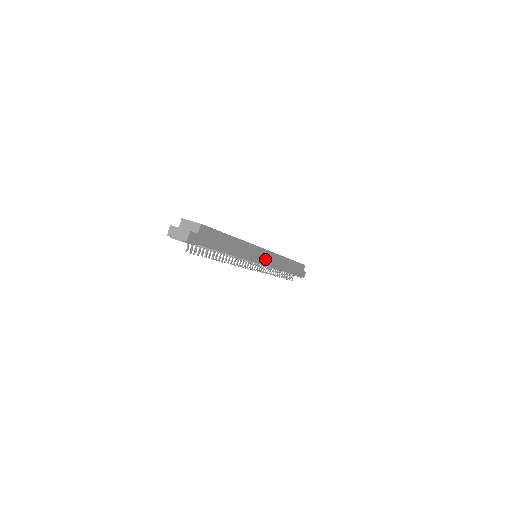
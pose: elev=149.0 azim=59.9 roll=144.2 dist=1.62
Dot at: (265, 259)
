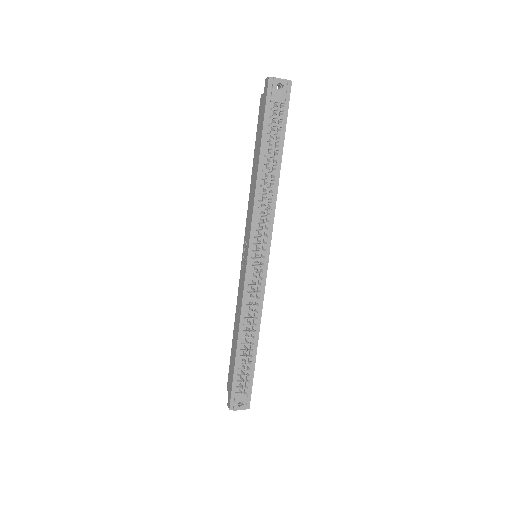
Dot at: occluded
